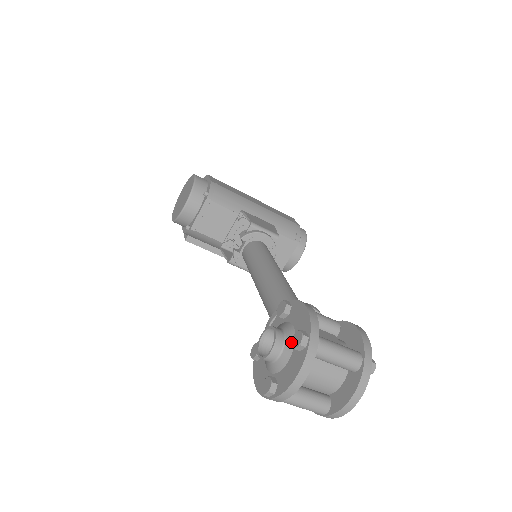
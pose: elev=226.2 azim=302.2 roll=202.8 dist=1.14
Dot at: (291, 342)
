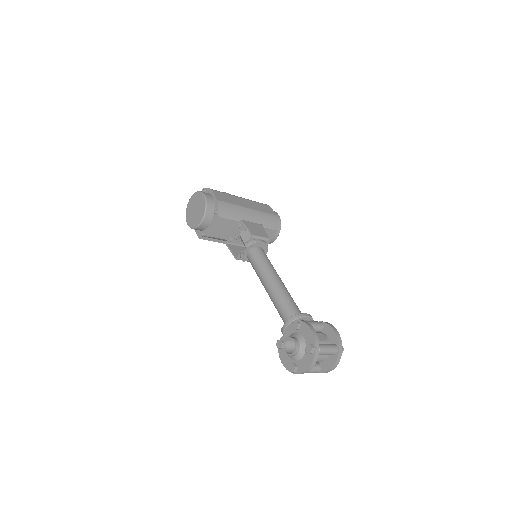
Dot at: (304, 347)
